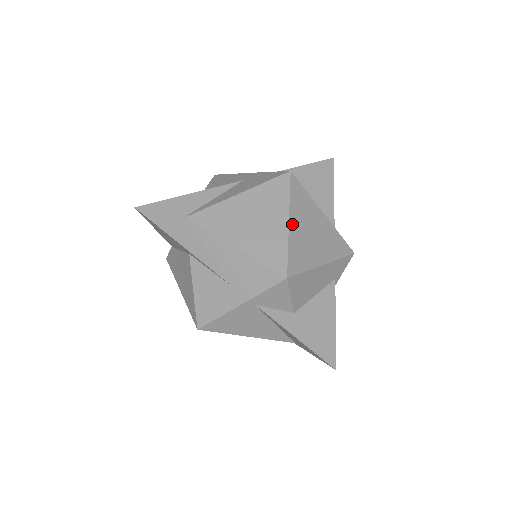
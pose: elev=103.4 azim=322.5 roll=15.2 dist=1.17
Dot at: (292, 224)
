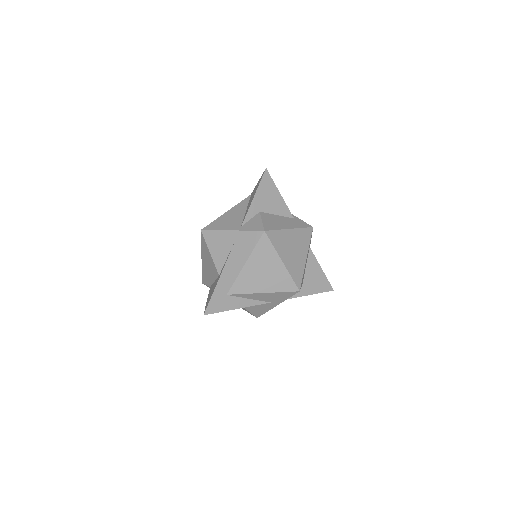
Dot at: (284, 261)
